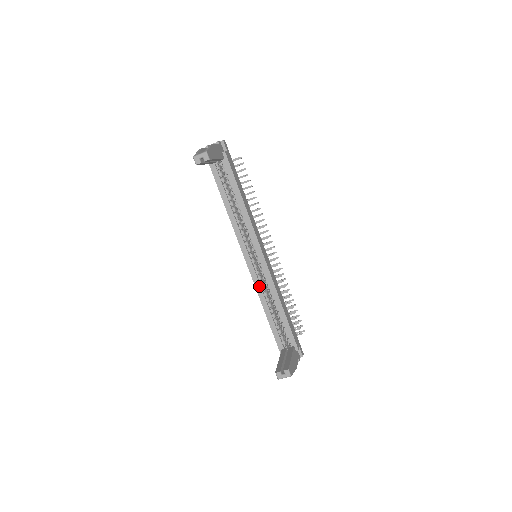
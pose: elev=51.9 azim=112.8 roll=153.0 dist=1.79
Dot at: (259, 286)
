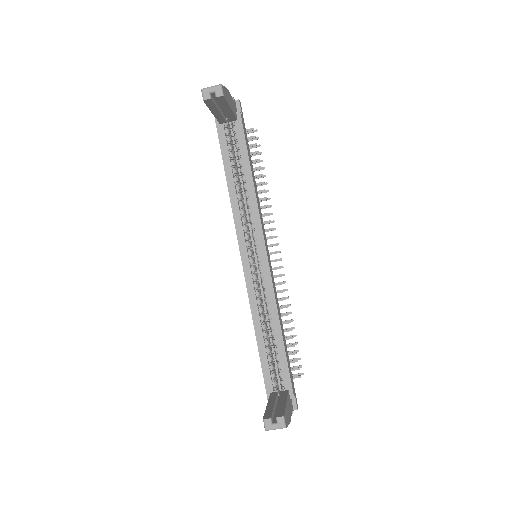
Dot at: (254, 297)
